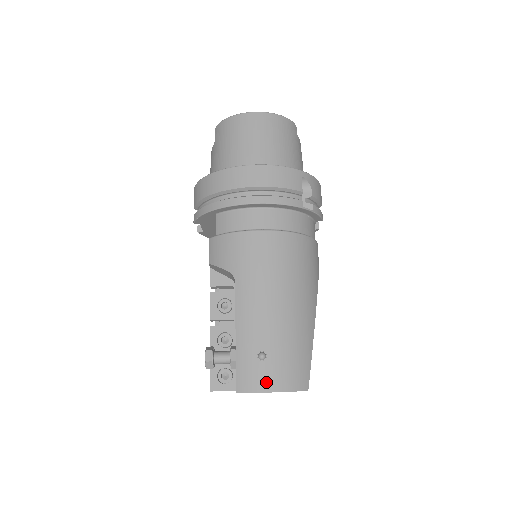
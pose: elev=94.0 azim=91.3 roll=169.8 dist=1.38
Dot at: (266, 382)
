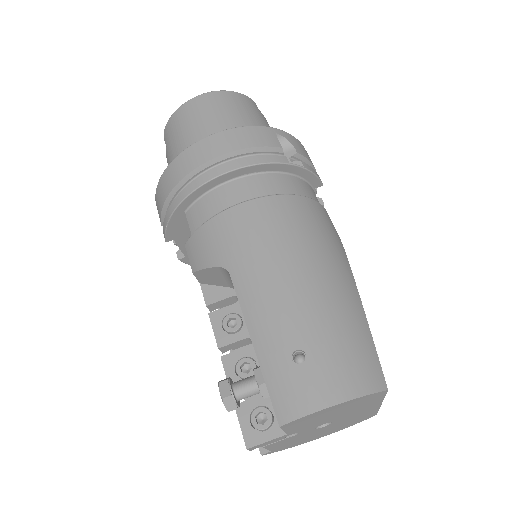
Dot at: (318, 393)
